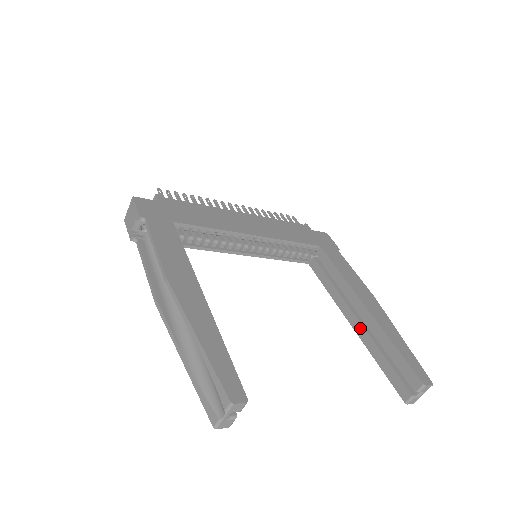
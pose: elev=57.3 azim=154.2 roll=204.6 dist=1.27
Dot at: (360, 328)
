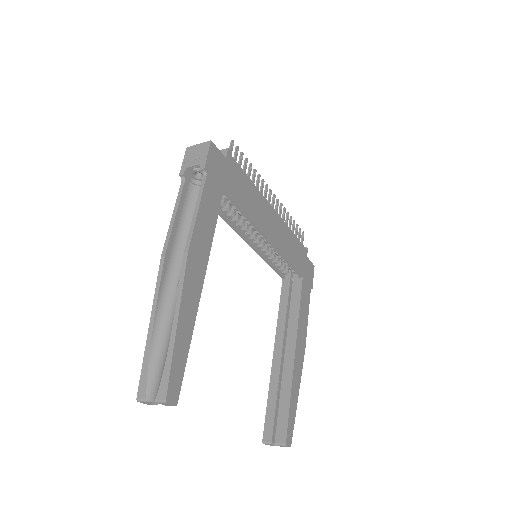
Dot at: (278, 364)
